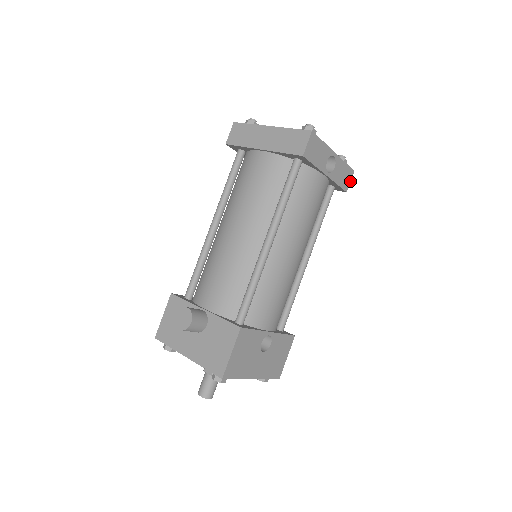
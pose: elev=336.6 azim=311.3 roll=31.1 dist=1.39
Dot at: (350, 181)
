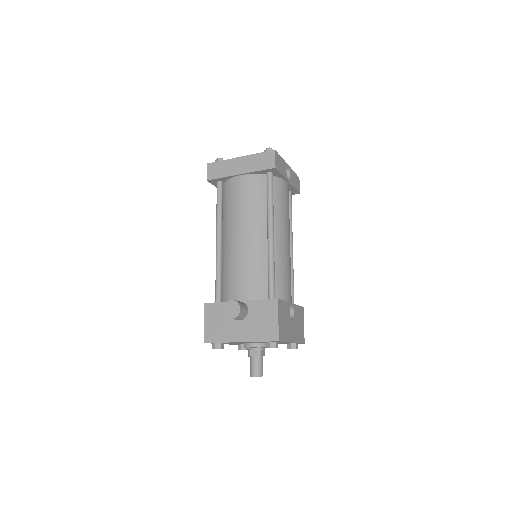
Dot at: (299, 185)
